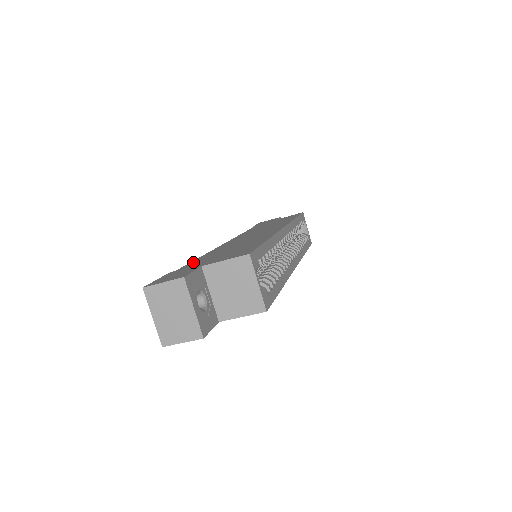
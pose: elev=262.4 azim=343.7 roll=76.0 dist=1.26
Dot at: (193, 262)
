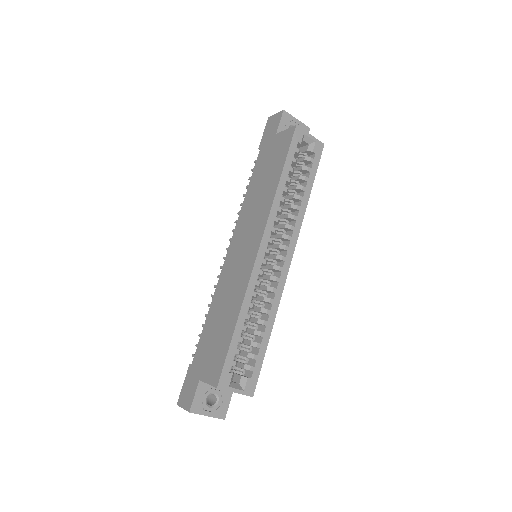
Dot at: (201, 342)
